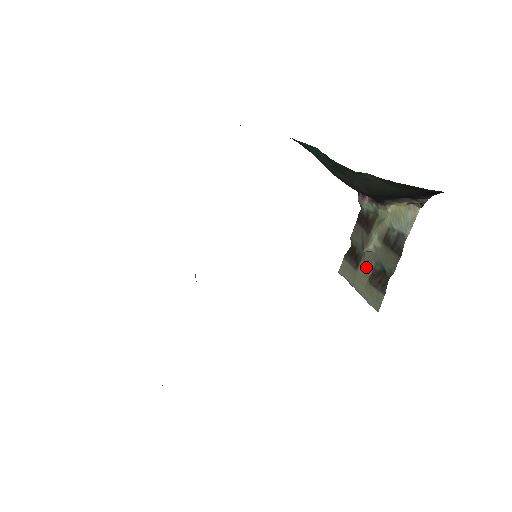
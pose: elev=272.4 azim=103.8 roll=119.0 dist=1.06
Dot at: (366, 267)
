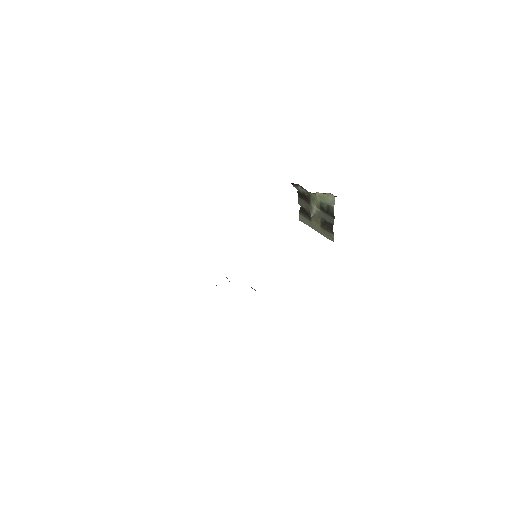
Dot at: (316, 220)
